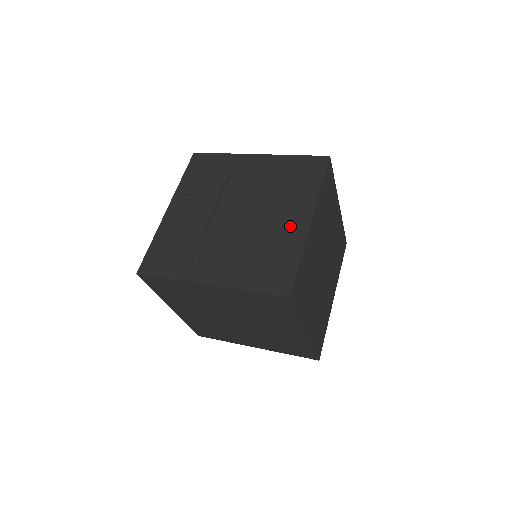
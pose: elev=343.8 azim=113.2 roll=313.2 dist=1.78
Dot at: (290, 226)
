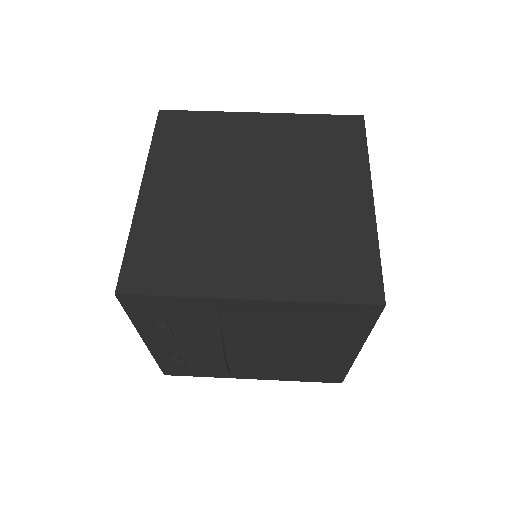
Dot at: (332, 356)
